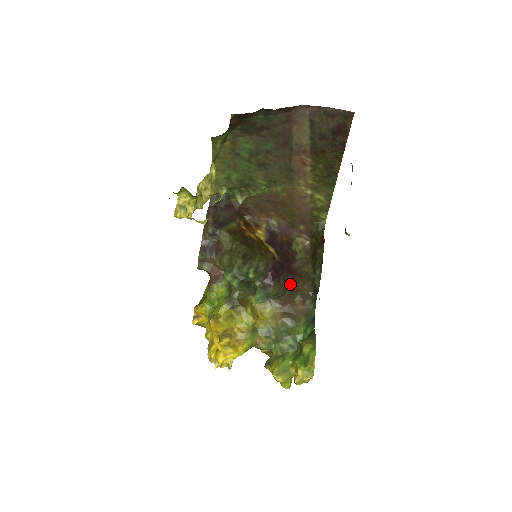
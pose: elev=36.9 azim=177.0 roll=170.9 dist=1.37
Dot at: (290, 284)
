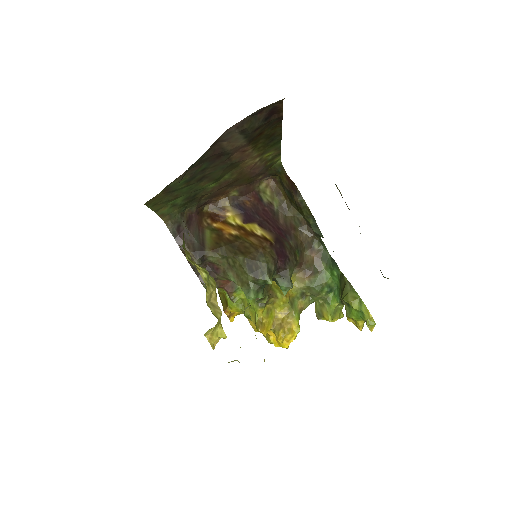
Dot at: (294, 247)
